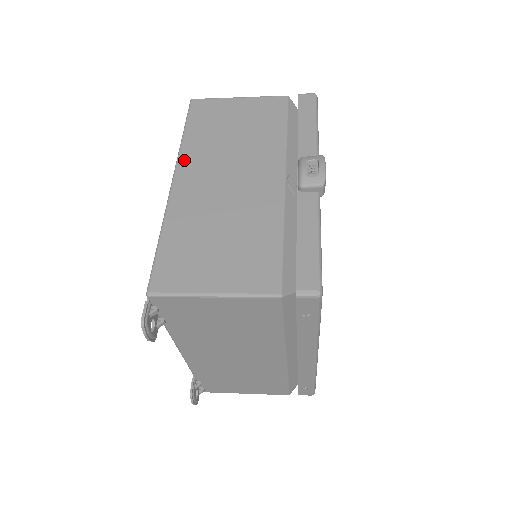
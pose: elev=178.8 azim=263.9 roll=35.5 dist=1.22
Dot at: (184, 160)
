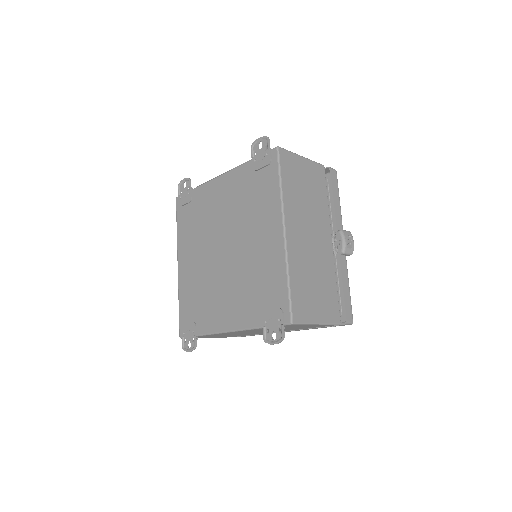
Dot at: (287, 213)
